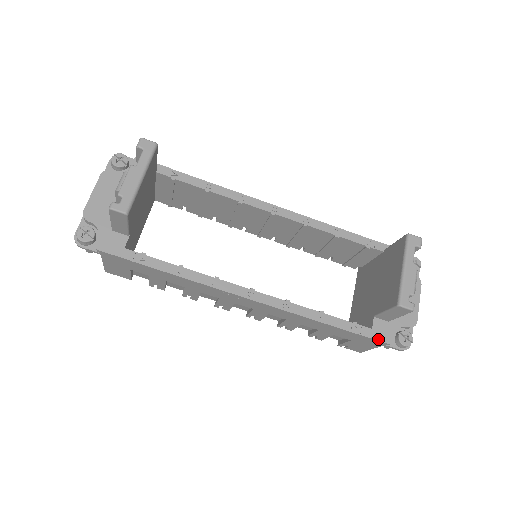
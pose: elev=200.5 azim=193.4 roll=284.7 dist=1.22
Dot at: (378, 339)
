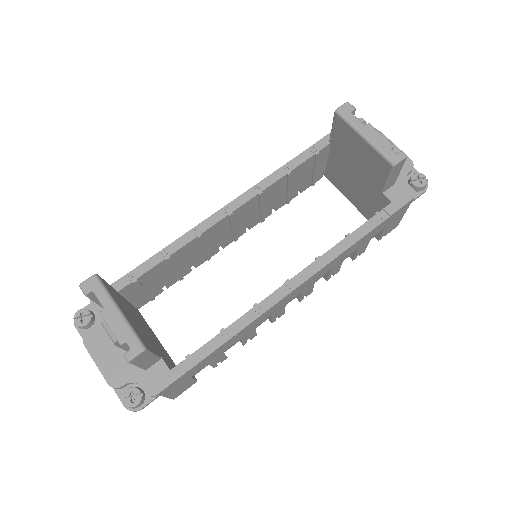
Dot at: (404, 204)
